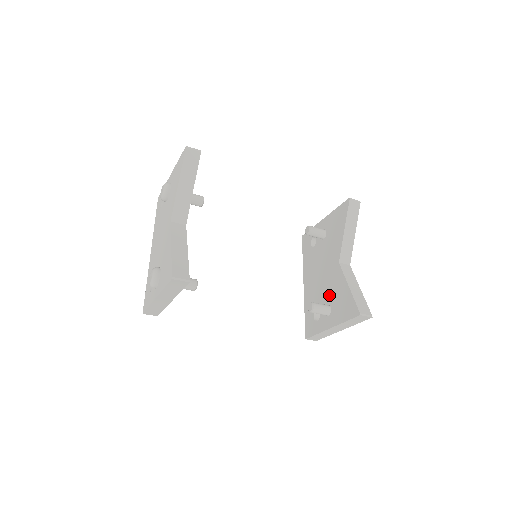
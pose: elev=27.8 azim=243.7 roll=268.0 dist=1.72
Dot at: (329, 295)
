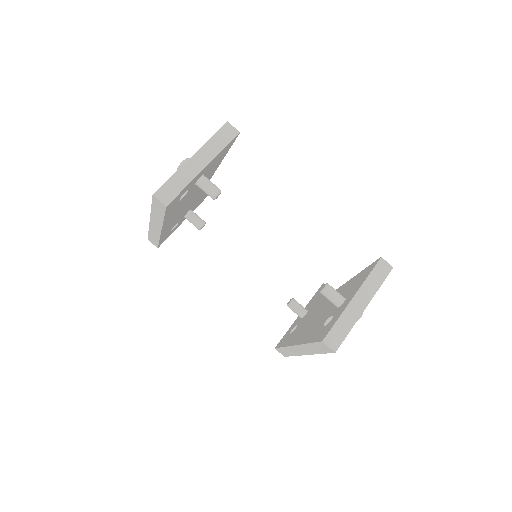
Dot at: occluded
